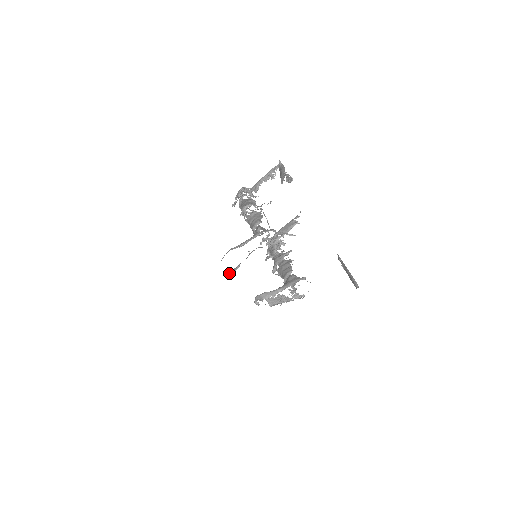
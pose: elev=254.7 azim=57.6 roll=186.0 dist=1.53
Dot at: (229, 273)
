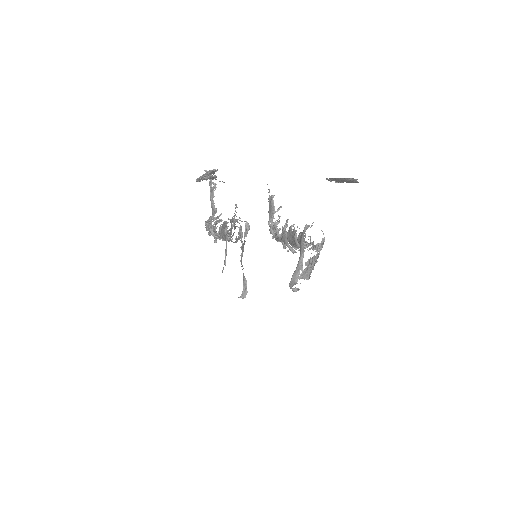
Dot at: (244, 293)
